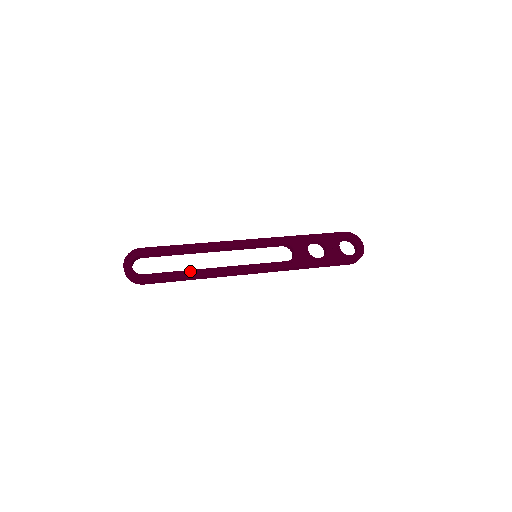
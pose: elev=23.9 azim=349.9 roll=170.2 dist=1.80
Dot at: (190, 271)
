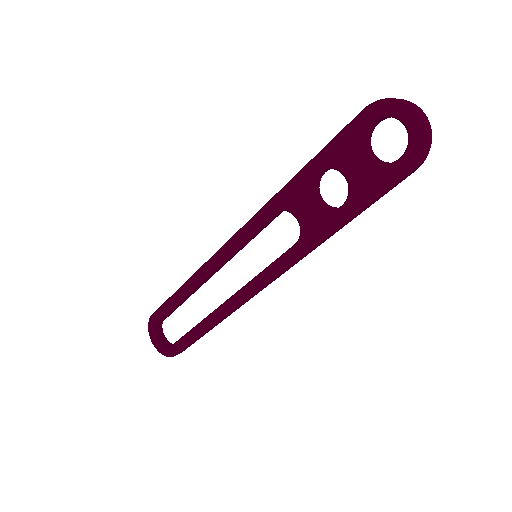
Dot at: (201, 324)
